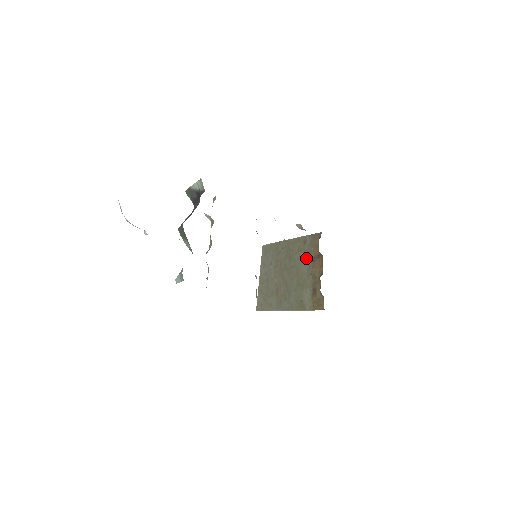
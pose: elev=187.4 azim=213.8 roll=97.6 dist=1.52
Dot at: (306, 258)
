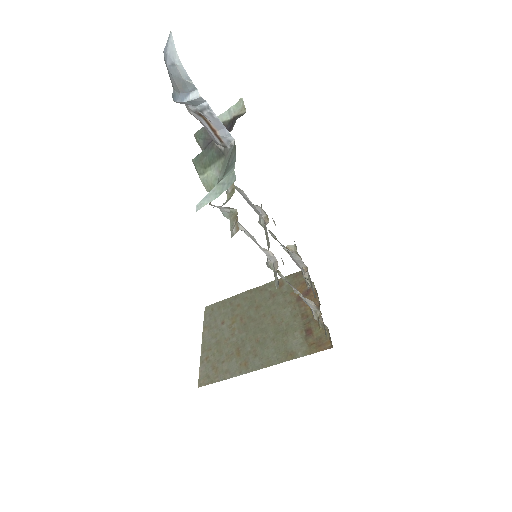
Dot at: (286, 300)
